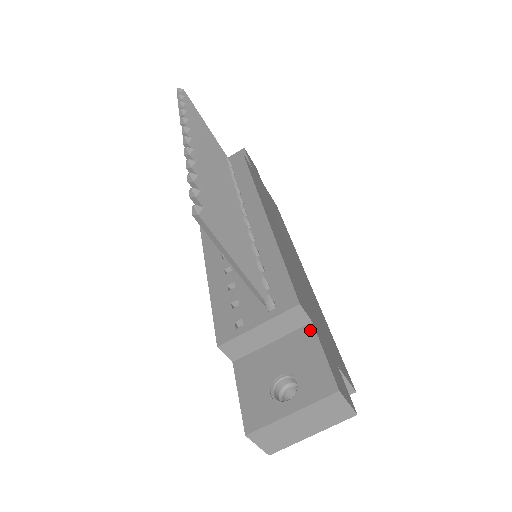
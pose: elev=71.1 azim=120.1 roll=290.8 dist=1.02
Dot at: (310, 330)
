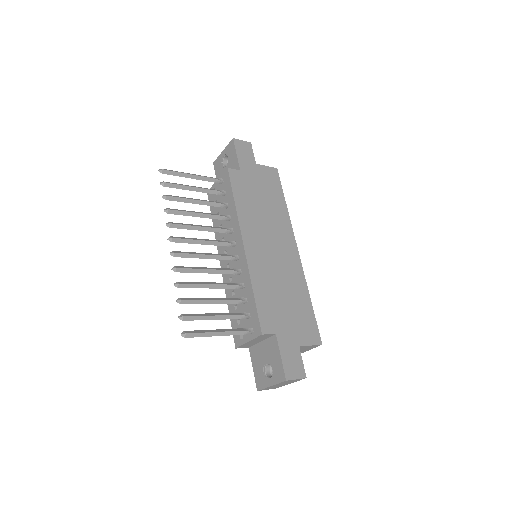
Dot at: (275, 339)
